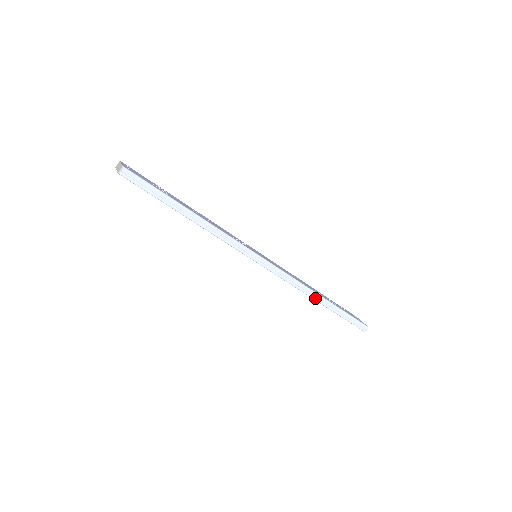
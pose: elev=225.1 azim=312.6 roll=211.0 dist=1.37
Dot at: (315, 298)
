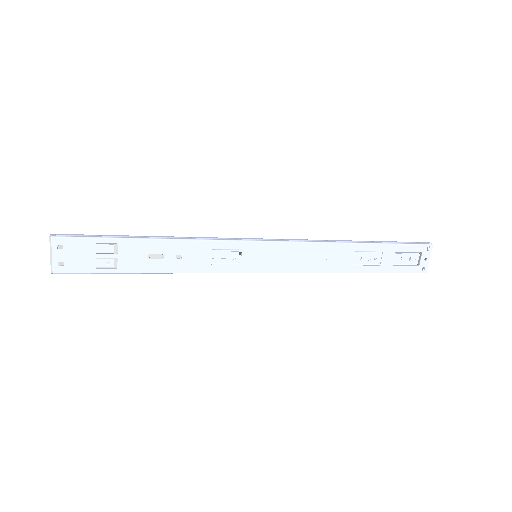
Dot at: (340, 271)
